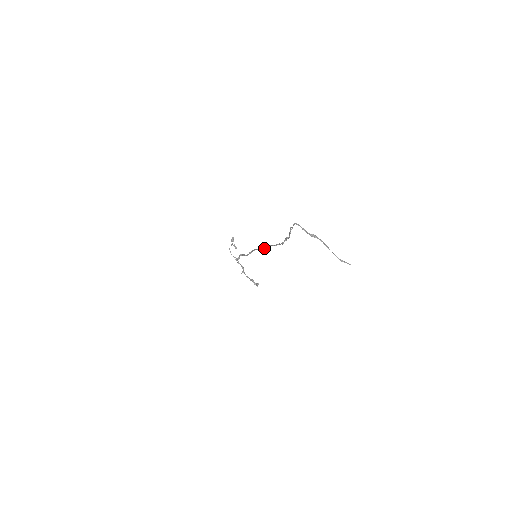
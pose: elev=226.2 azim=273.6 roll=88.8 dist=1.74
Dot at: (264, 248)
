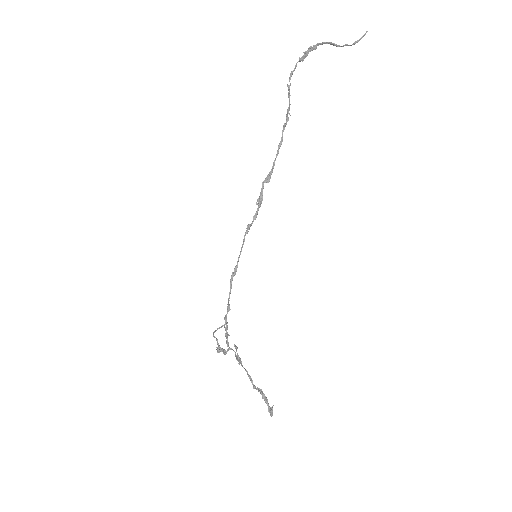
Dot at: (263, 182)
